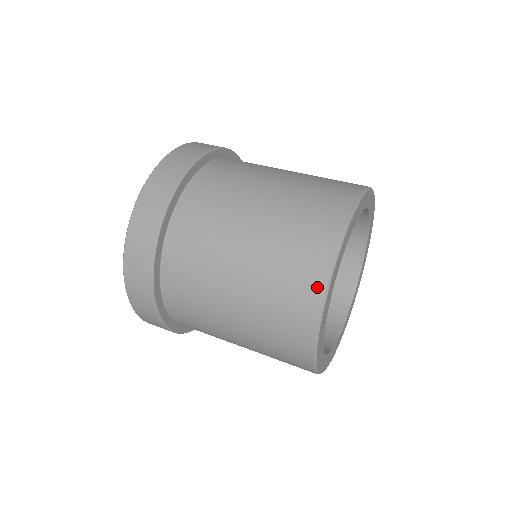
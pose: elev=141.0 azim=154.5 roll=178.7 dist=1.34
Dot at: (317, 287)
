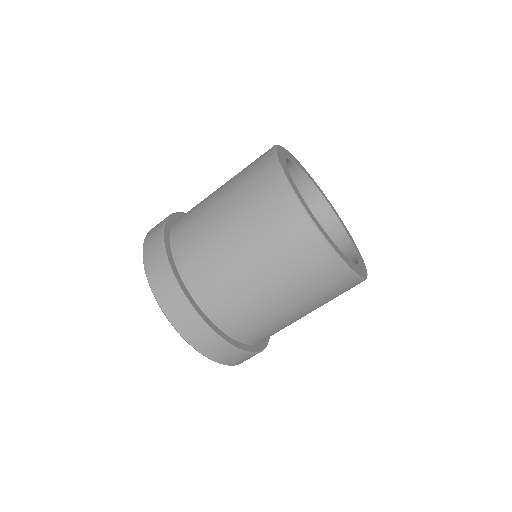
Dot at: (273, 170)
